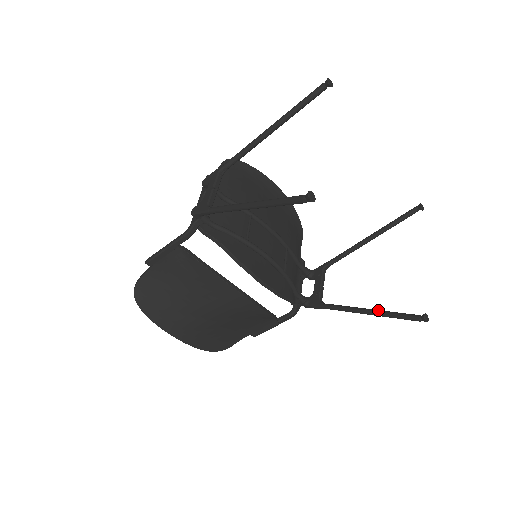
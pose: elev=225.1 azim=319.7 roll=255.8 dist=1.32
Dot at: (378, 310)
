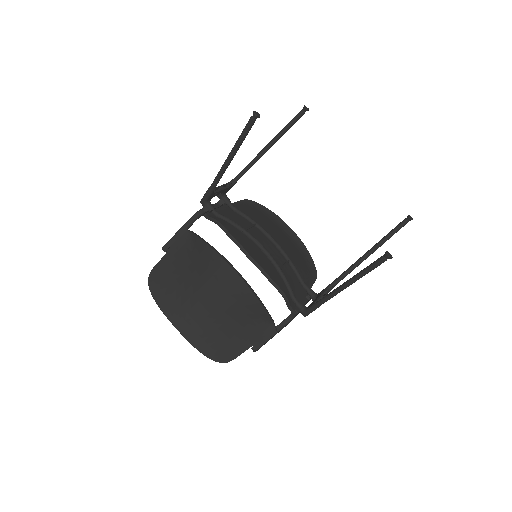
Dot at: (355, 275)
